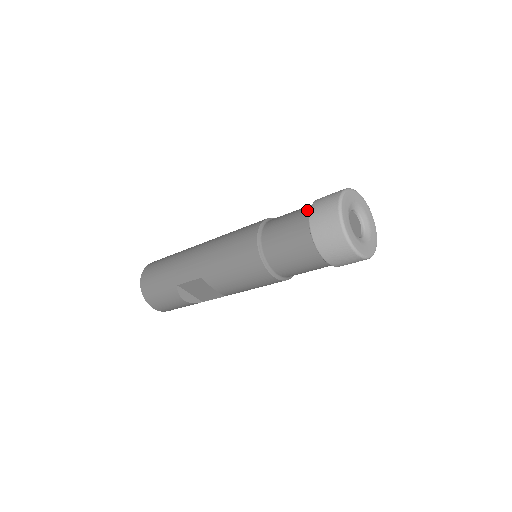
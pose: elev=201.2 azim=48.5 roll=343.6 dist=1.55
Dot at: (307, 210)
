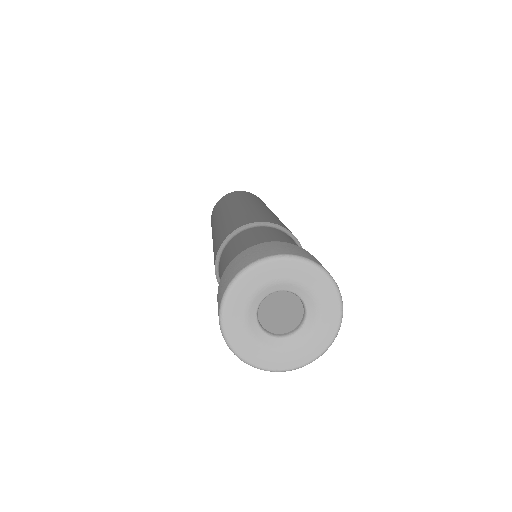
Dot at: occluded
